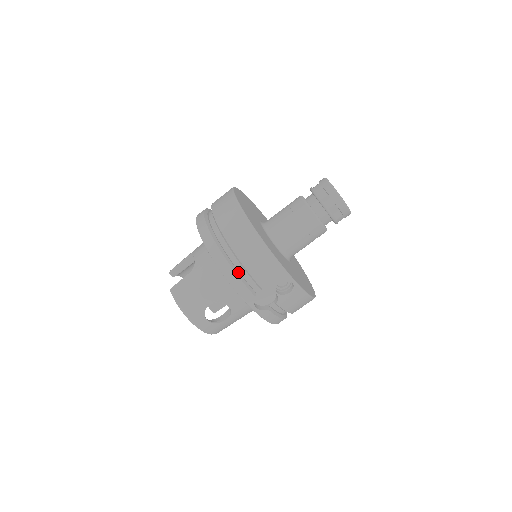
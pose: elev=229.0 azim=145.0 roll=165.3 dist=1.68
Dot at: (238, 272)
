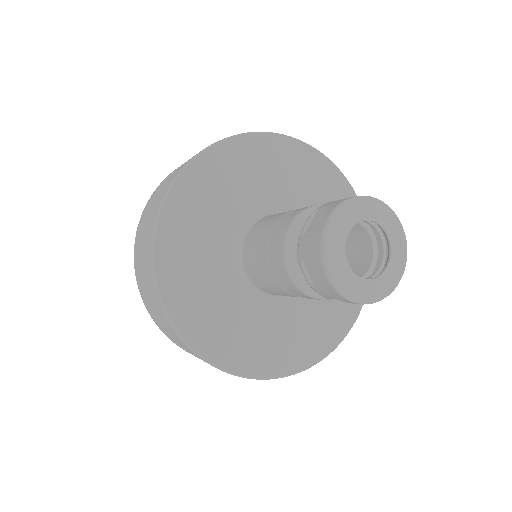
Dot at: occluded
